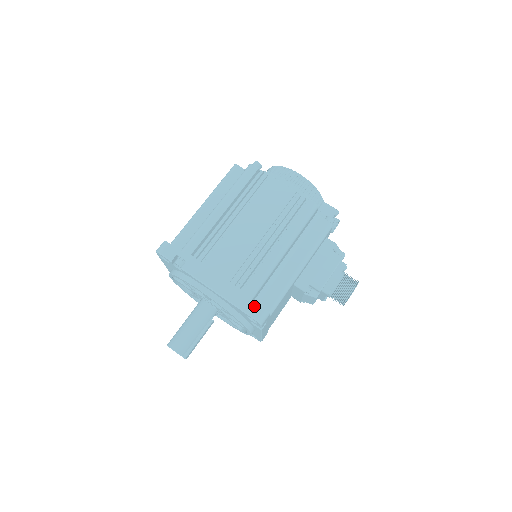
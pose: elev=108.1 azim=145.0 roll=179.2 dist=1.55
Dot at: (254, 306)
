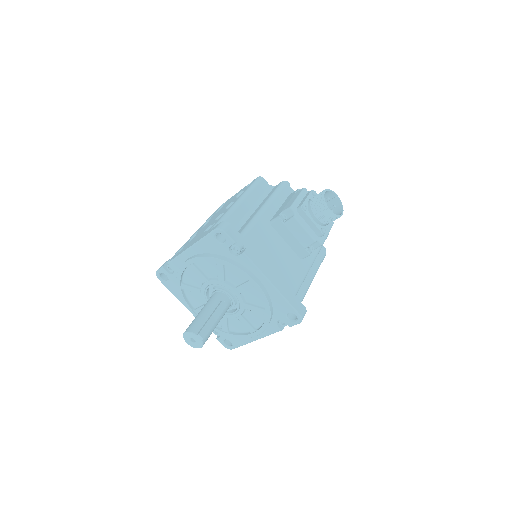
Dot at: occluded
